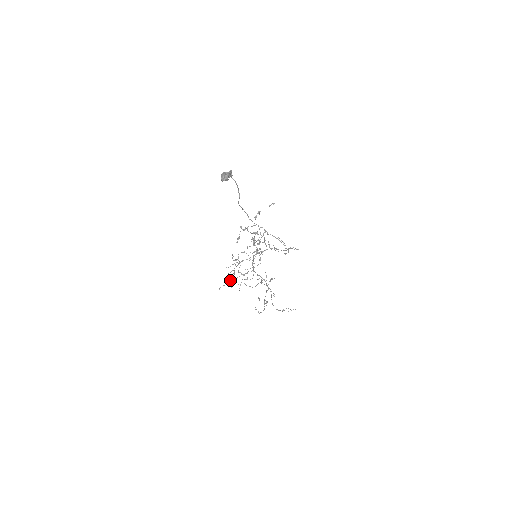
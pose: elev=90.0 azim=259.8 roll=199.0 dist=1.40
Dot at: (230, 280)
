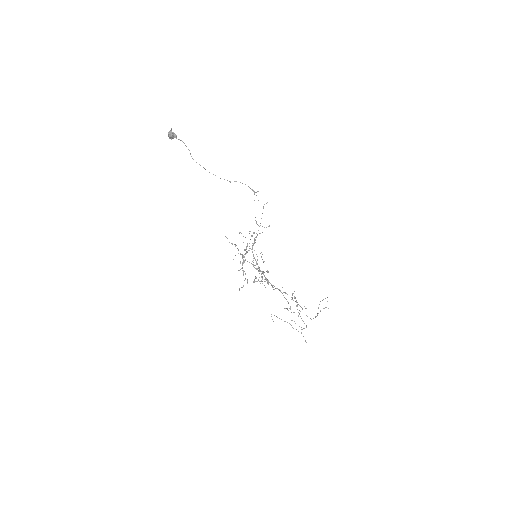
Dot at: occluded
